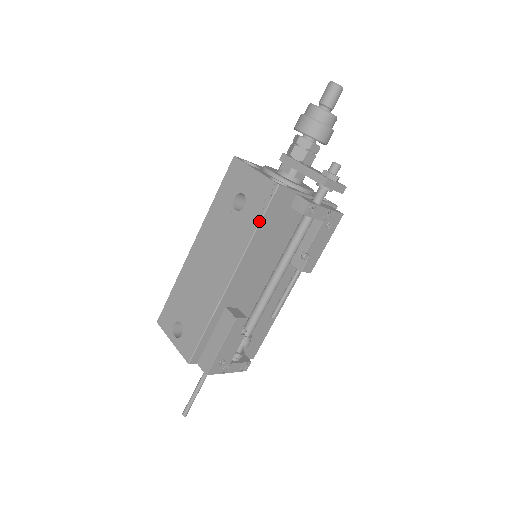
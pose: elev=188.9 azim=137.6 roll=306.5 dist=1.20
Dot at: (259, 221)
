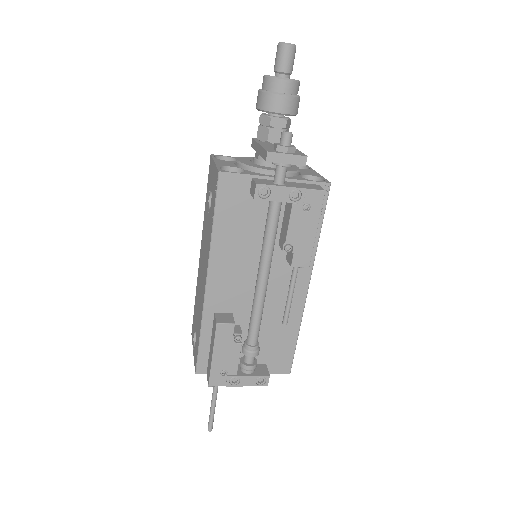
Dot at: (213, 215)
